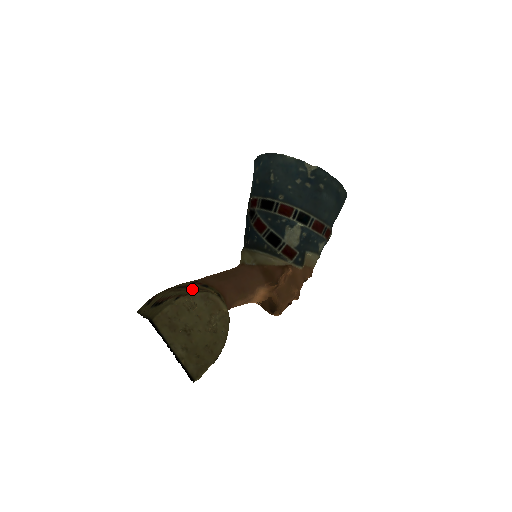
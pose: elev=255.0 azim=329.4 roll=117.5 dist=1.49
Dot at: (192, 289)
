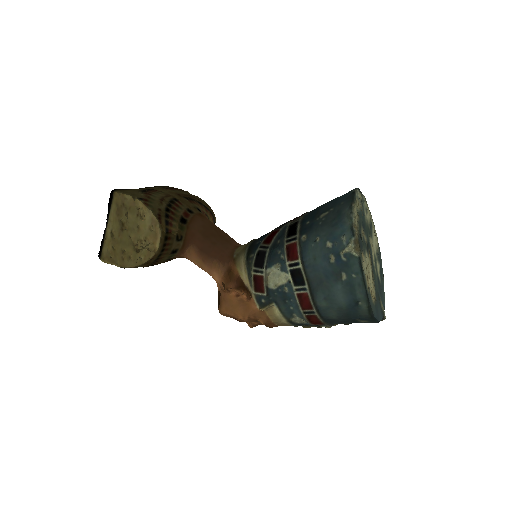
Dot at: (164, 208)
